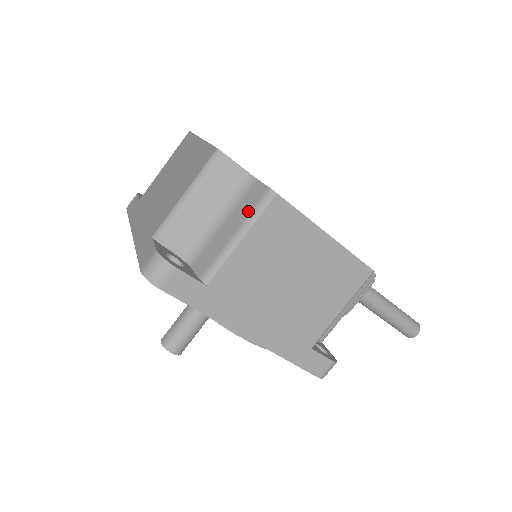
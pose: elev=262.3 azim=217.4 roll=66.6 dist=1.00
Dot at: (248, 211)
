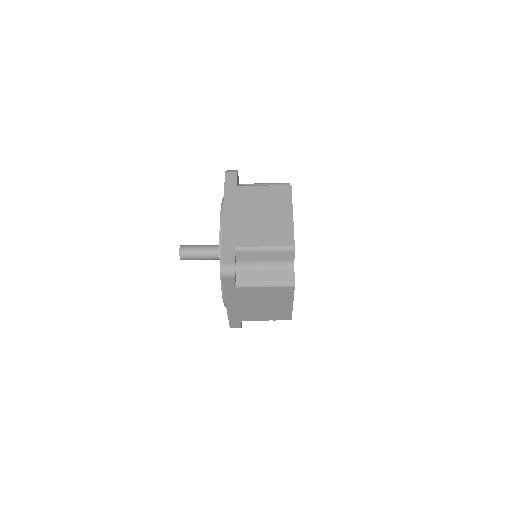
Dot at: (279, 280)
